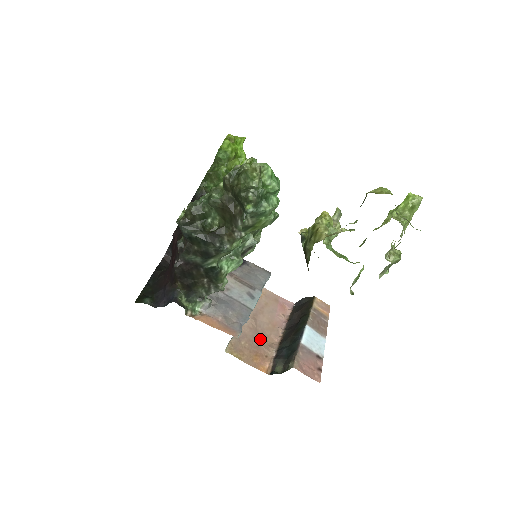
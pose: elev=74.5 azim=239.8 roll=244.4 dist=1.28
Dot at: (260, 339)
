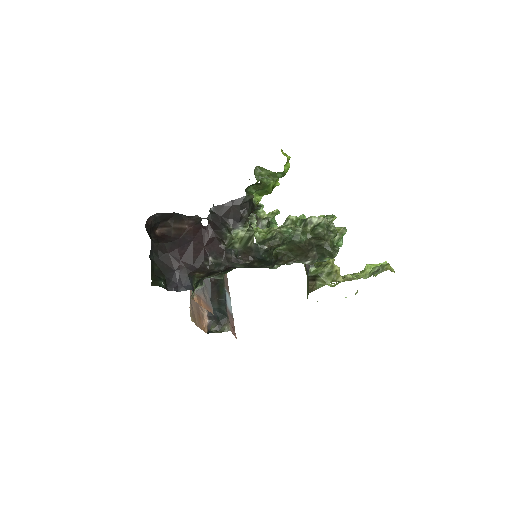
Dot at: occluded
